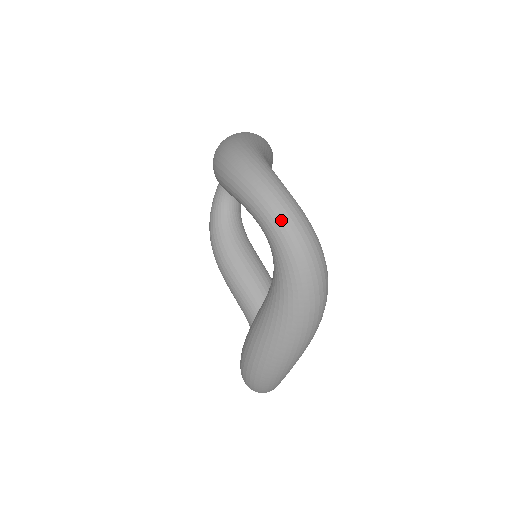
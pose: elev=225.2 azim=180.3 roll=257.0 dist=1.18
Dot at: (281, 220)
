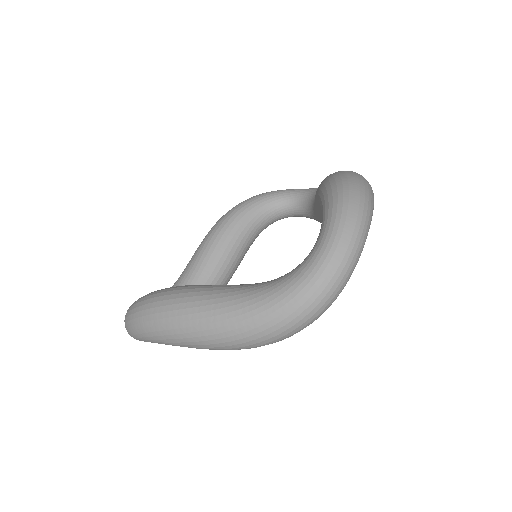
Dot at: (337, 261)
